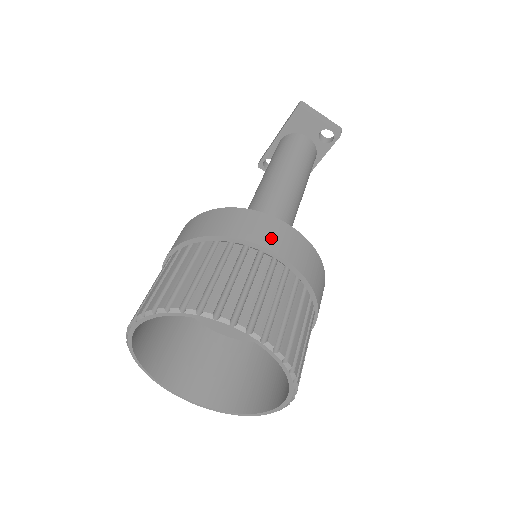
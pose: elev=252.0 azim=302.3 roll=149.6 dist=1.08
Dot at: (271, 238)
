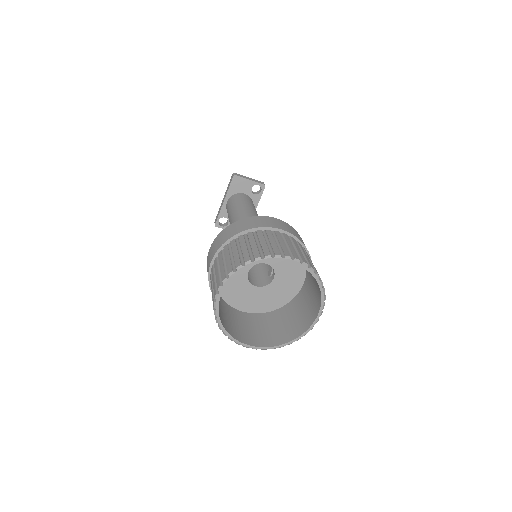
Dot at: (273, 224)
